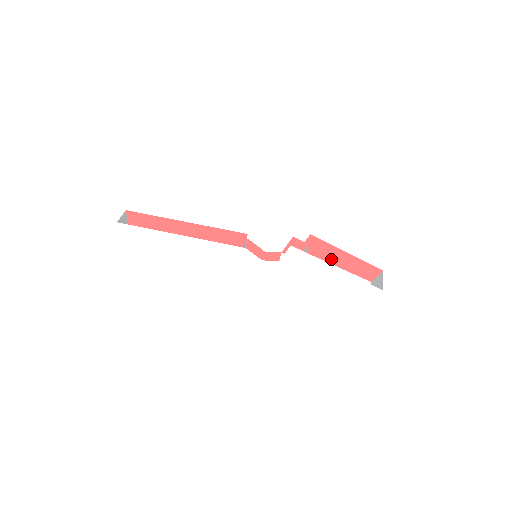
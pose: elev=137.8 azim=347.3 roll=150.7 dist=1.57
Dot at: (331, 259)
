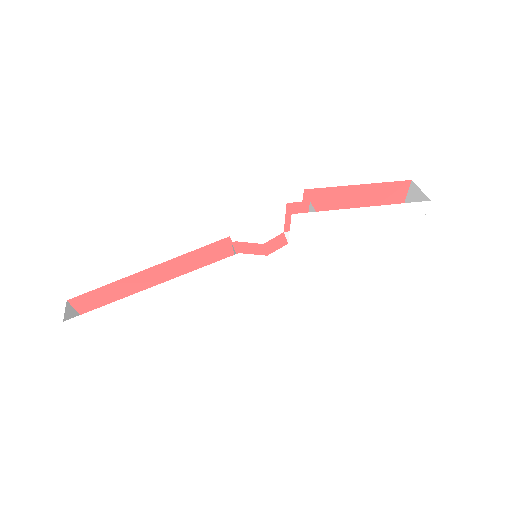
Dot at: (344, 205)
